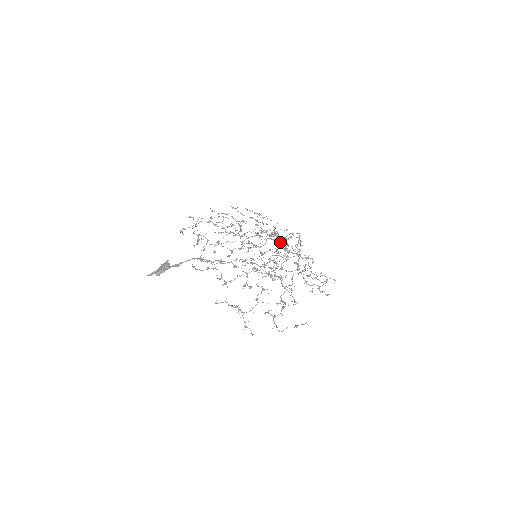
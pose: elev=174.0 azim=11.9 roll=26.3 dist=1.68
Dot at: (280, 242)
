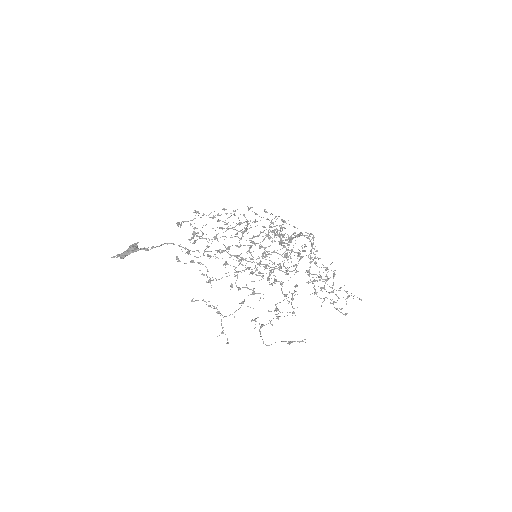
Dot at: (289, 244)
